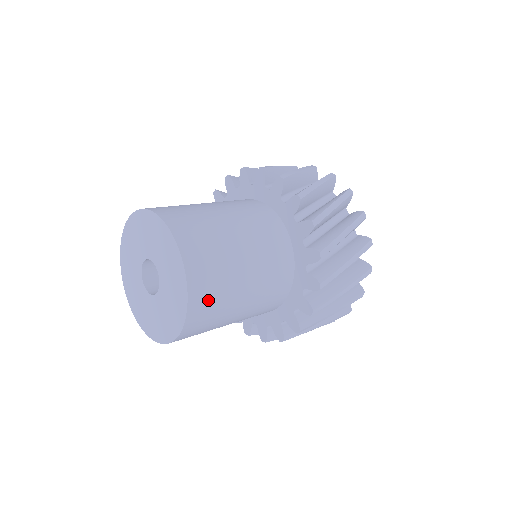
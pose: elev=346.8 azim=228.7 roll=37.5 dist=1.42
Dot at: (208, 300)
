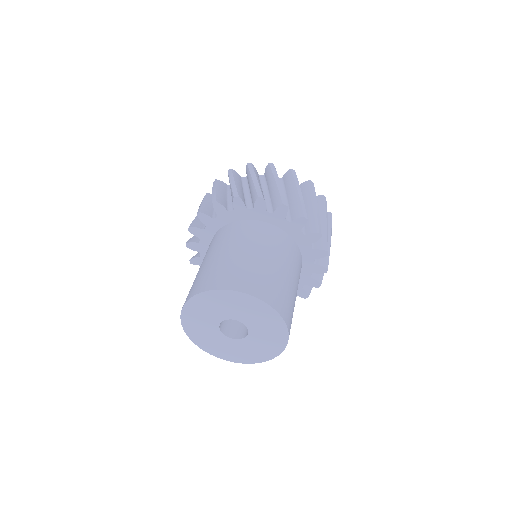
Dot at: occluded
